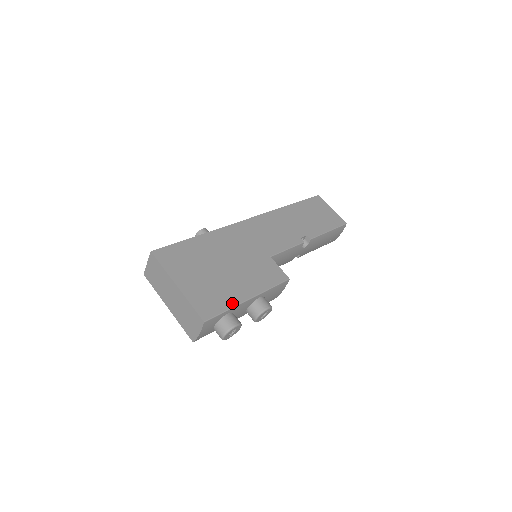
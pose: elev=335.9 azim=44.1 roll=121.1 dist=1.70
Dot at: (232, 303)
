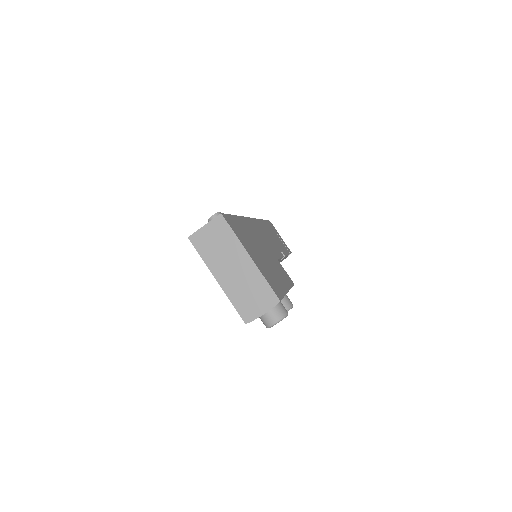
Dot at: (283, 291)
